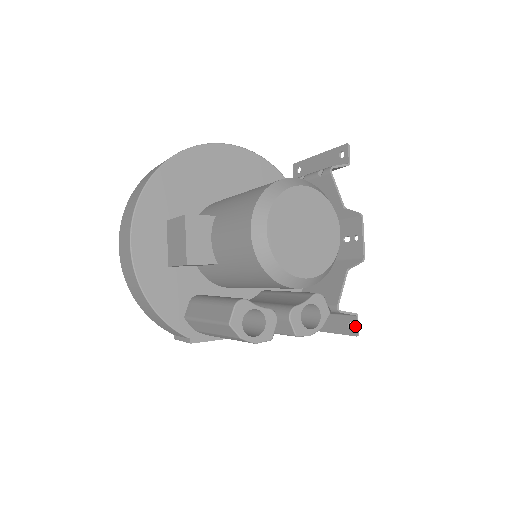
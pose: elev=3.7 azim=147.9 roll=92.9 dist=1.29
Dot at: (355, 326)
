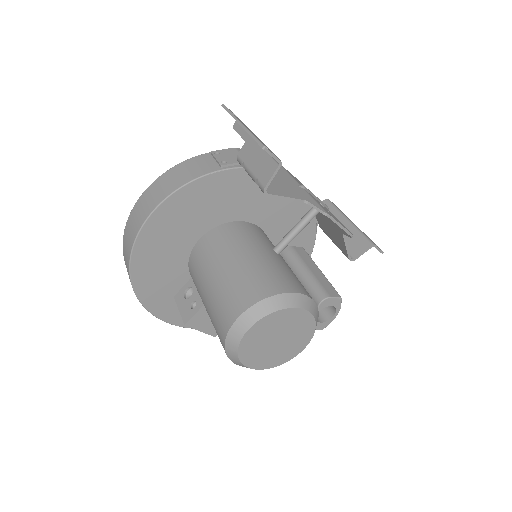
Dot at: (377, 249)
